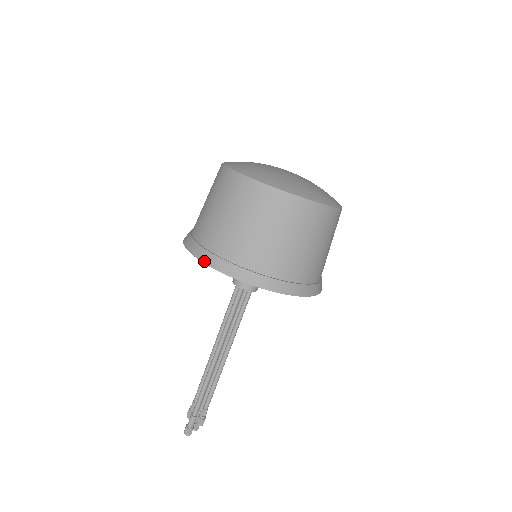
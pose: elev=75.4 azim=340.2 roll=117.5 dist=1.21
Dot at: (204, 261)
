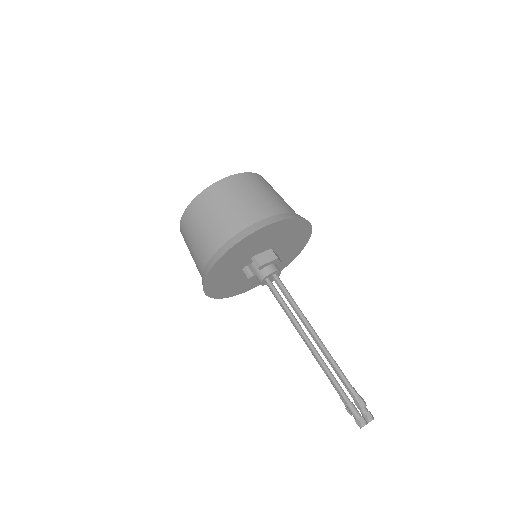
Dot at: (206, 275)
